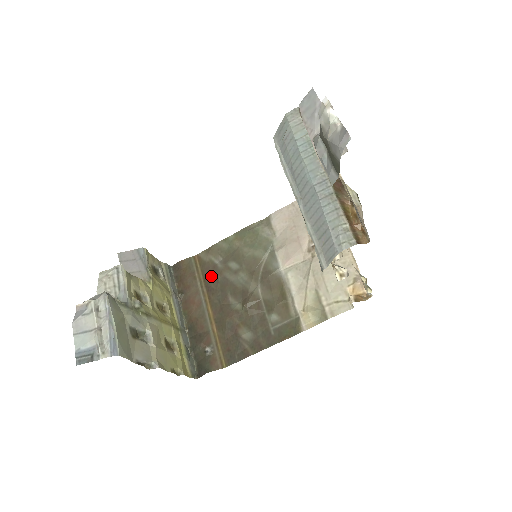
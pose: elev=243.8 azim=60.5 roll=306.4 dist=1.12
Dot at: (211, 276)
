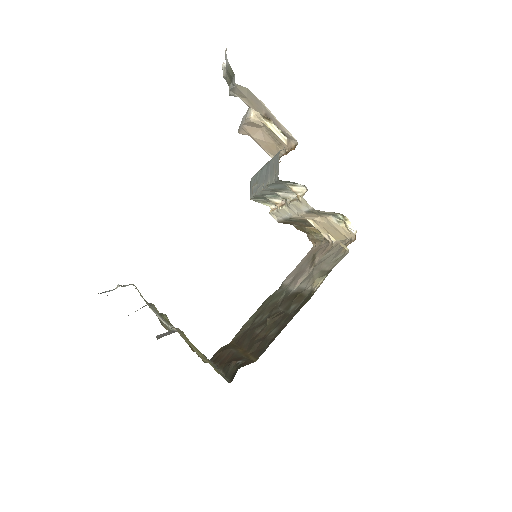
Dot at: (241, 338)
